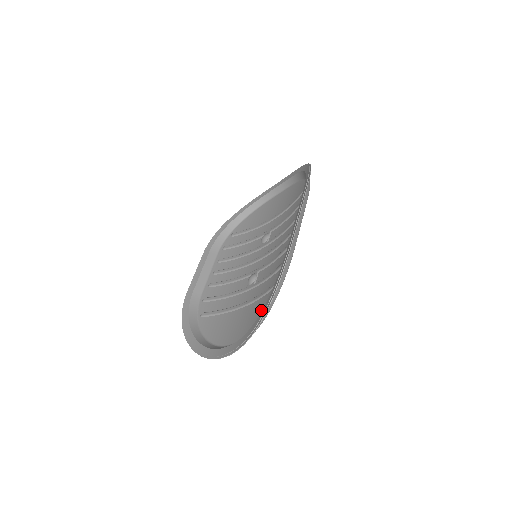
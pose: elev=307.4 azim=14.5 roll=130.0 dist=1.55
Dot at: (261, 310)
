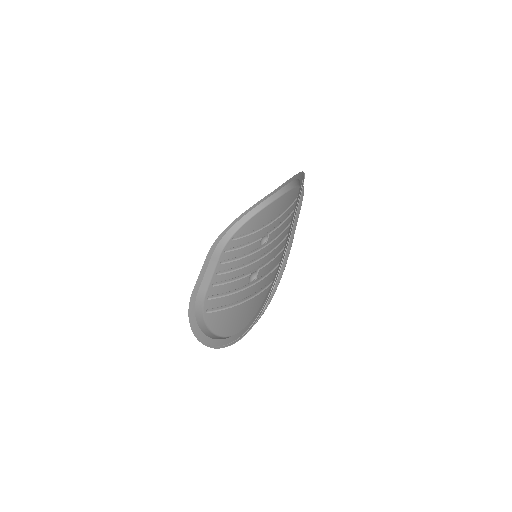
Dot at: (262, 302)
